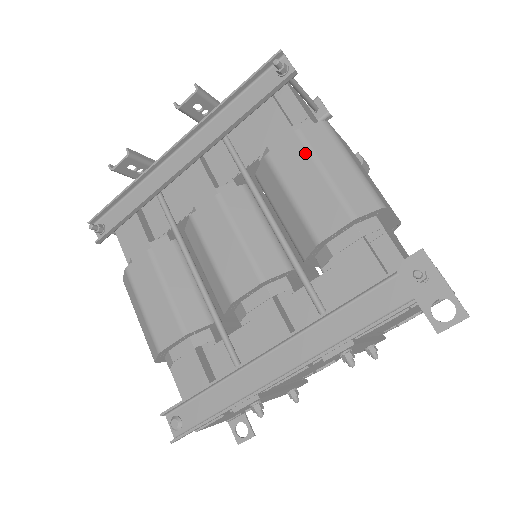
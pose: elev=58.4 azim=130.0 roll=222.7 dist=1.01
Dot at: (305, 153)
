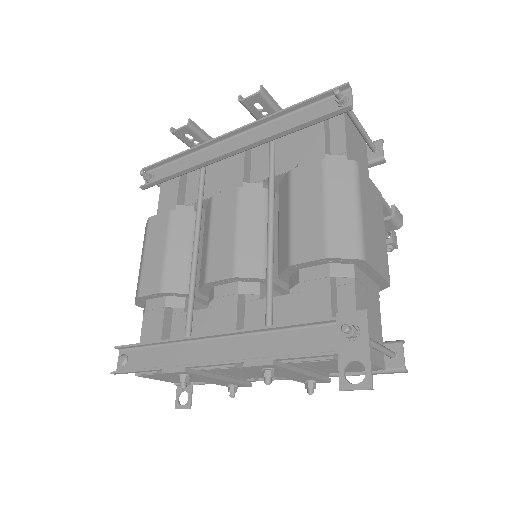
Dot at: (320, 182)
